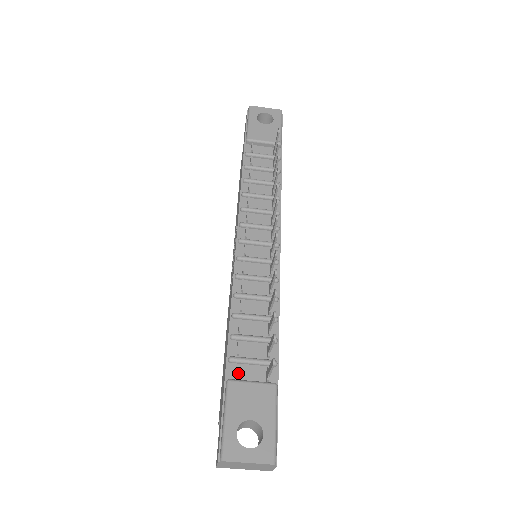
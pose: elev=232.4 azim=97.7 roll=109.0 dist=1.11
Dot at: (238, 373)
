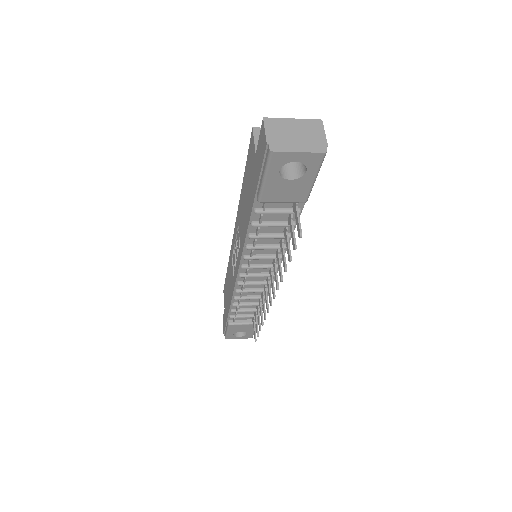
Dot at: (235, 318)
